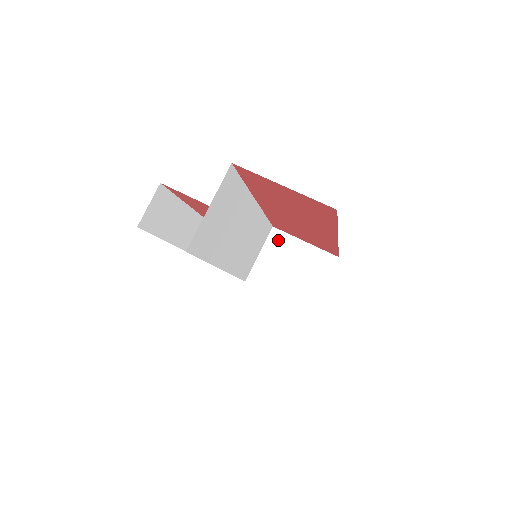
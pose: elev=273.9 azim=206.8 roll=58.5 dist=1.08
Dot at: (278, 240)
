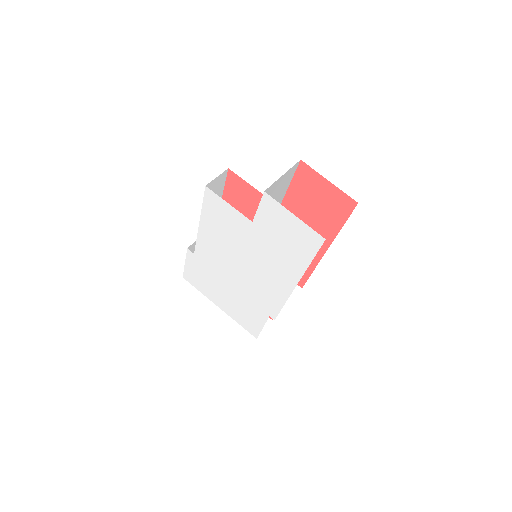
Dot at: occluded
